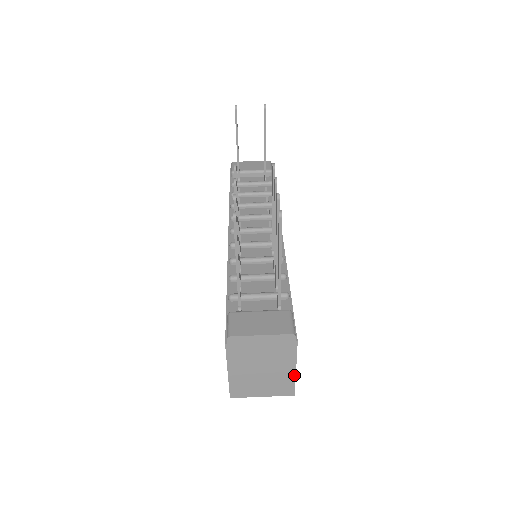
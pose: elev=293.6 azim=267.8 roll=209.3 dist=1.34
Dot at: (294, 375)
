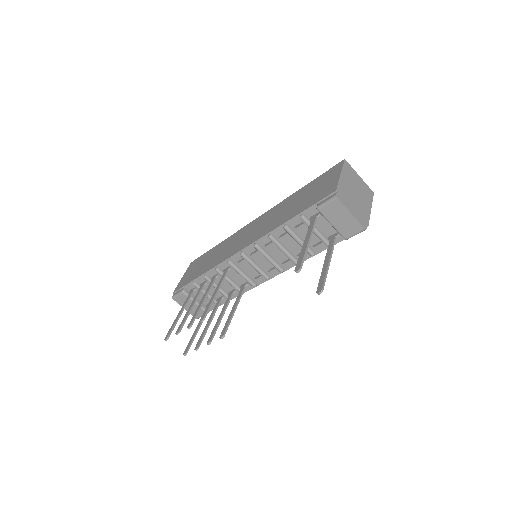
Dot at: occluded
